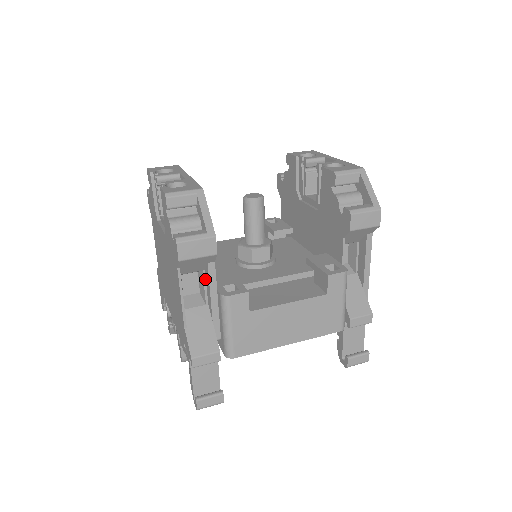
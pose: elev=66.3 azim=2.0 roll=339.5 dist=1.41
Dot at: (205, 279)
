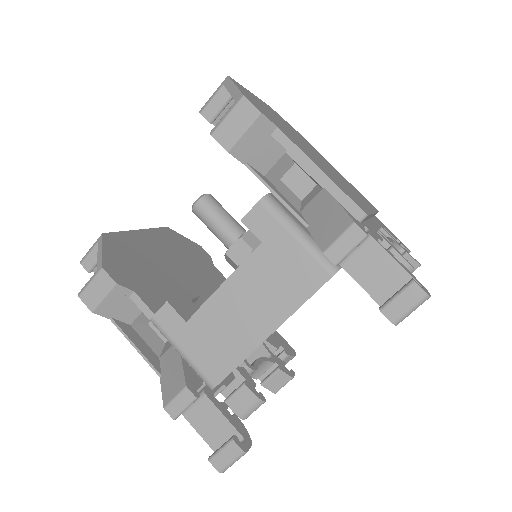
Dot at: occluded
